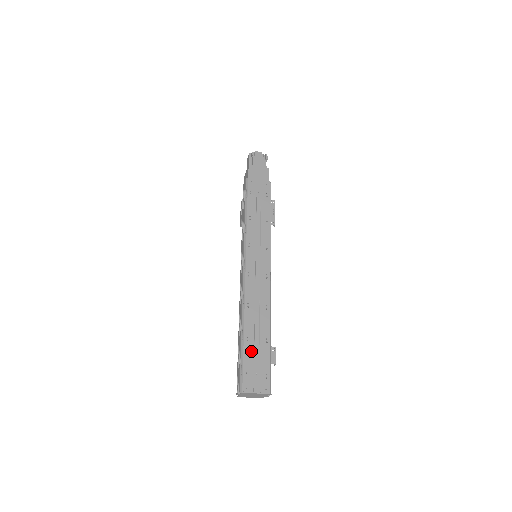
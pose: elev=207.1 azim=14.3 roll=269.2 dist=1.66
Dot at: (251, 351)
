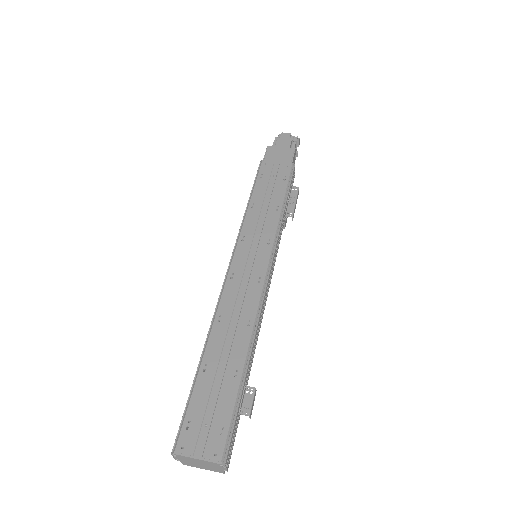
Dot at: (206, 387)
